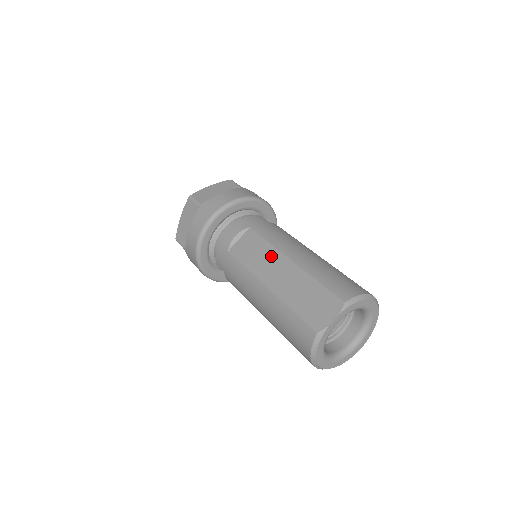
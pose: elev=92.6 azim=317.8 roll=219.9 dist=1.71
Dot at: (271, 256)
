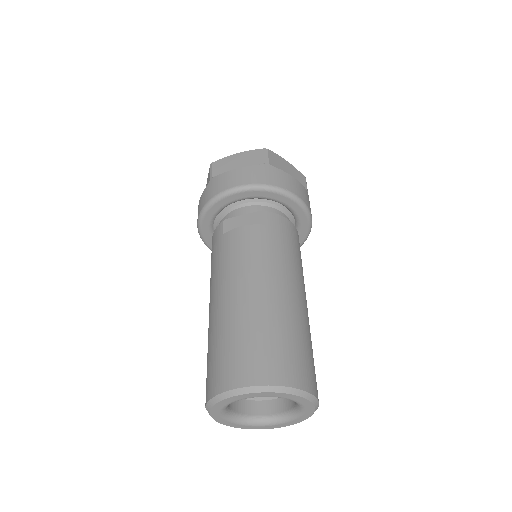
Dot at: occluded
